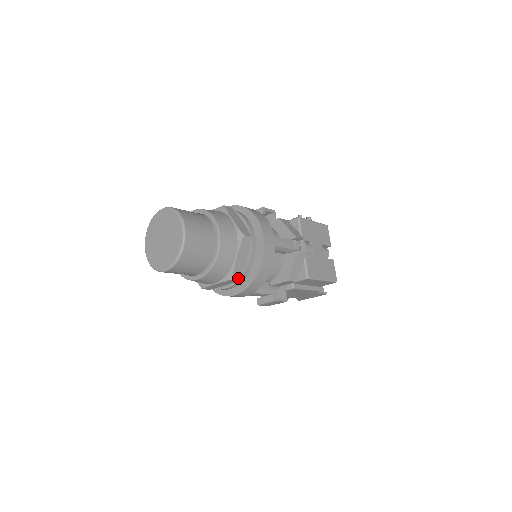
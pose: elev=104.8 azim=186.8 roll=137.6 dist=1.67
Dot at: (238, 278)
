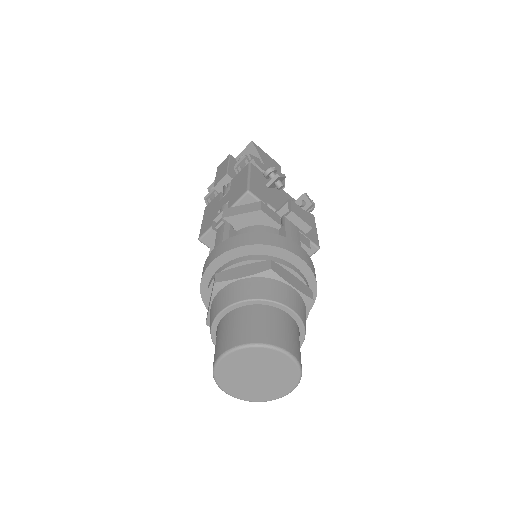
Dot at: occluded
